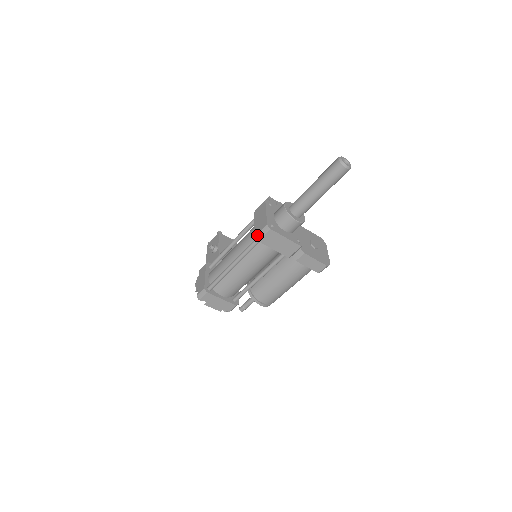
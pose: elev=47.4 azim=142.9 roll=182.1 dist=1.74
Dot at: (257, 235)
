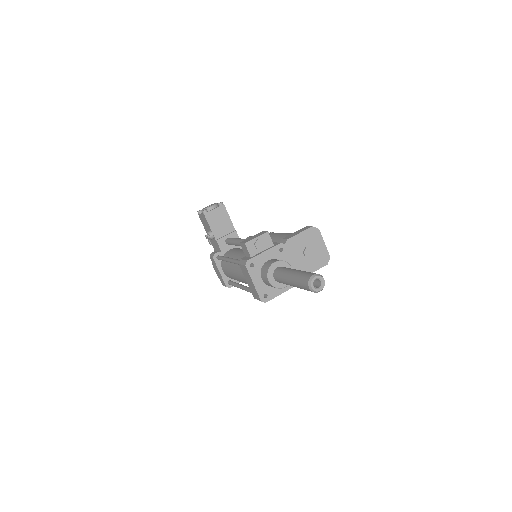
Dot at: occluded
